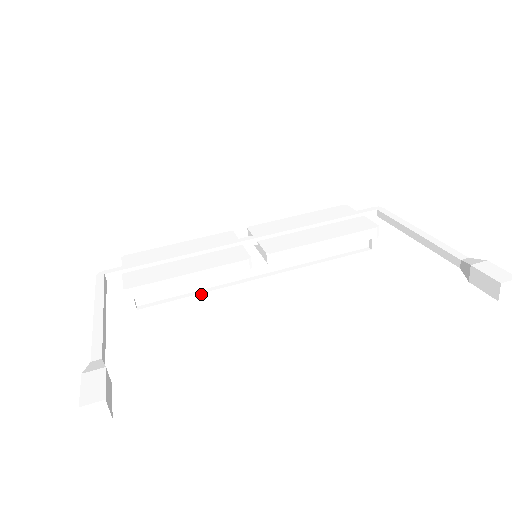
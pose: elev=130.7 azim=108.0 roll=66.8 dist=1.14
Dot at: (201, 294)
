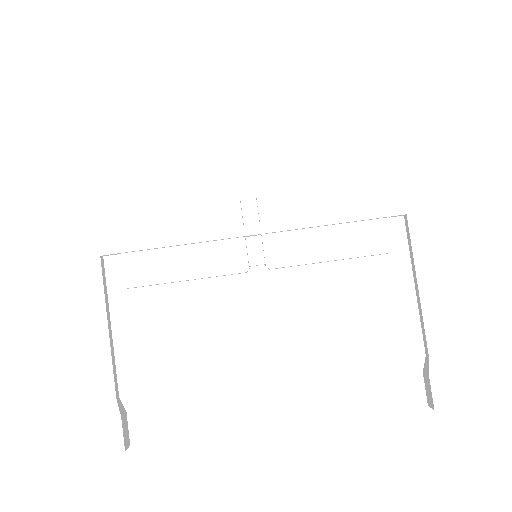
Dot at: occluded
